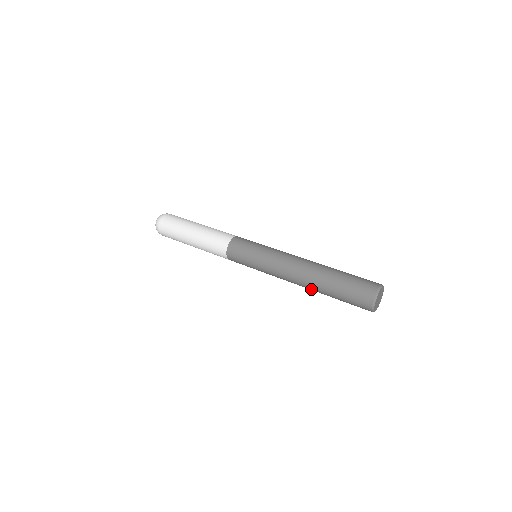
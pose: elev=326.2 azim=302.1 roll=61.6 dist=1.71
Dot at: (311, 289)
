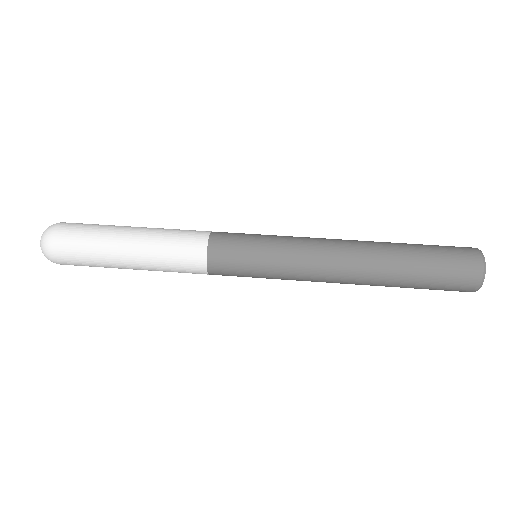
Dot at: occluded
